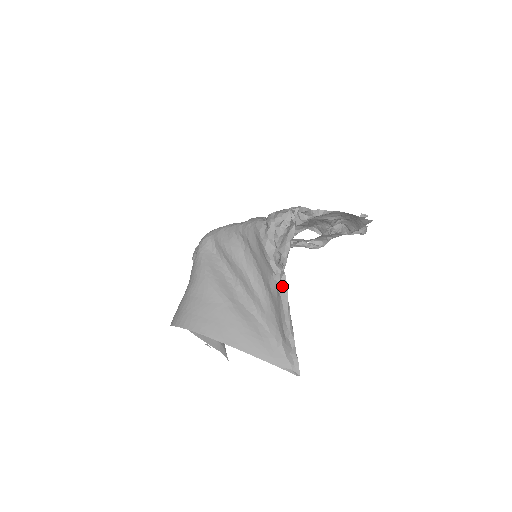
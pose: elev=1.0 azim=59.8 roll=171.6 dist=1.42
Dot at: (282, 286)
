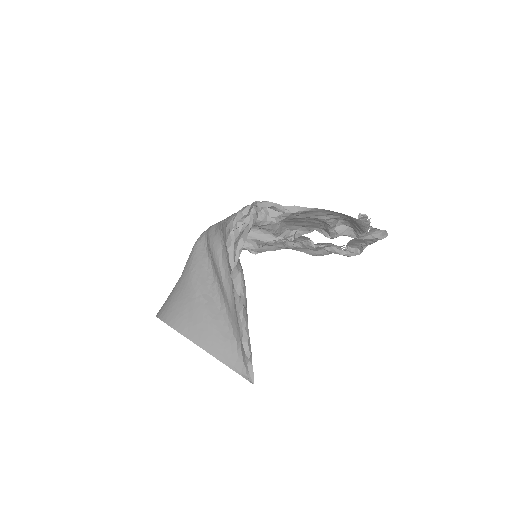
Dot at: (236, 284)
